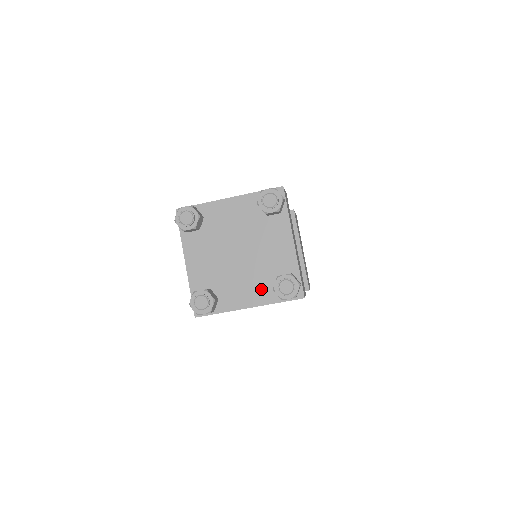
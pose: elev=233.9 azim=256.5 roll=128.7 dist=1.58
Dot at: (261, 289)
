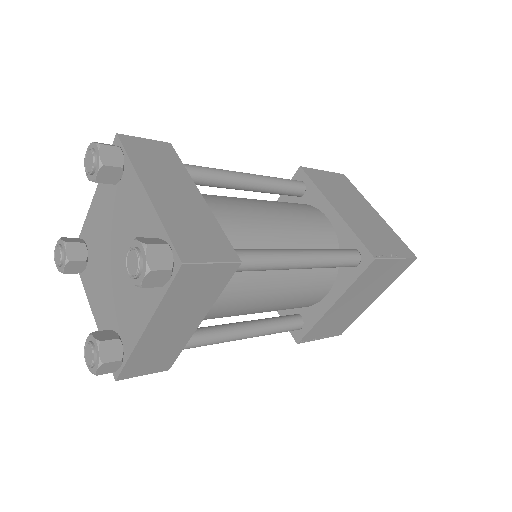
Dot at: (144, 290)
